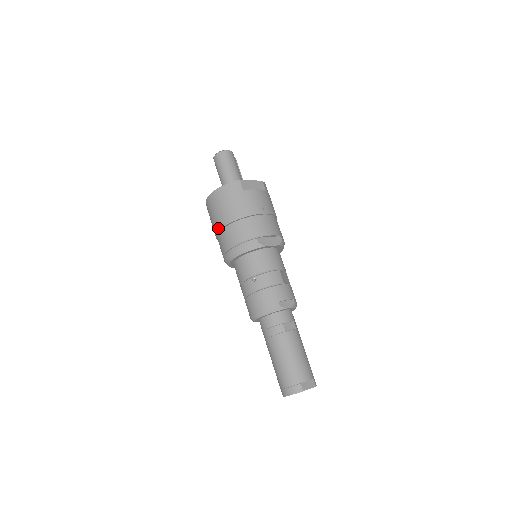
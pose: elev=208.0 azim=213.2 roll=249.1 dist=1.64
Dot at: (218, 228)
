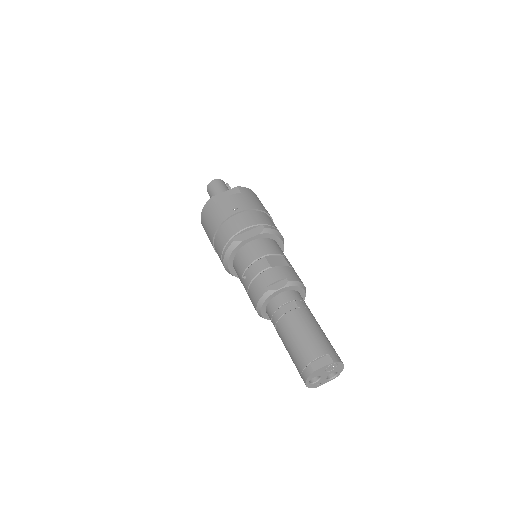
Dot at: occluded
